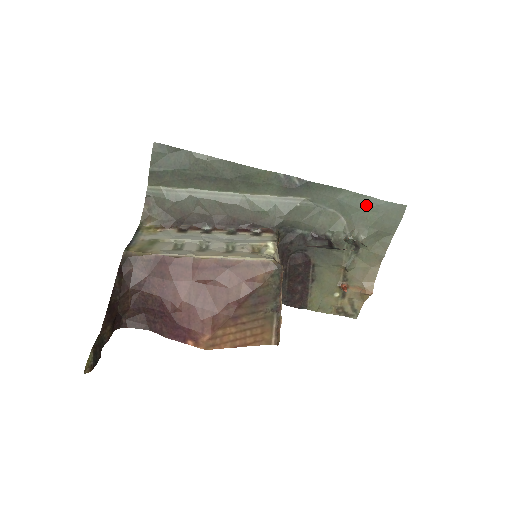
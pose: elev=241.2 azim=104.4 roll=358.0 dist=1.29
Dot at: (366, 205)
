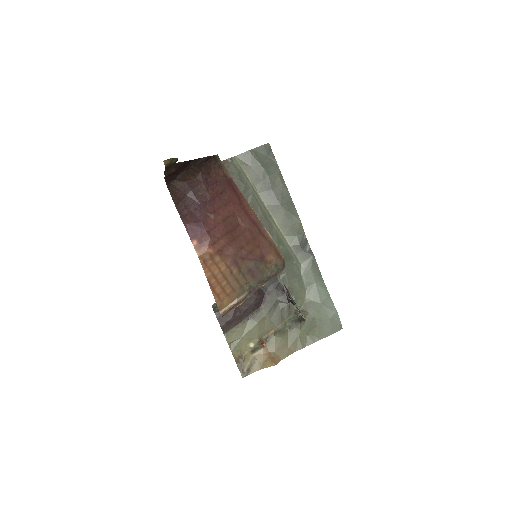
Dot at: (326, 303)
